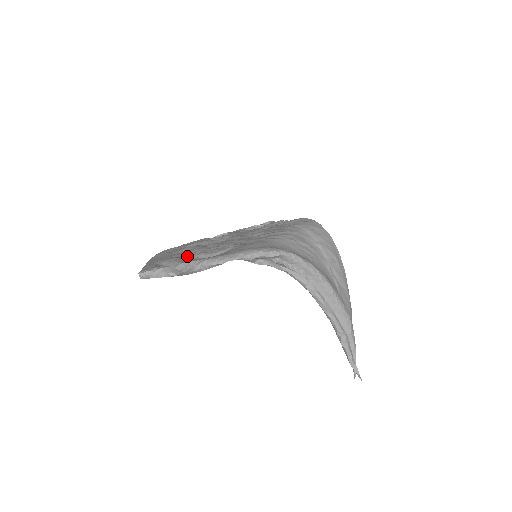
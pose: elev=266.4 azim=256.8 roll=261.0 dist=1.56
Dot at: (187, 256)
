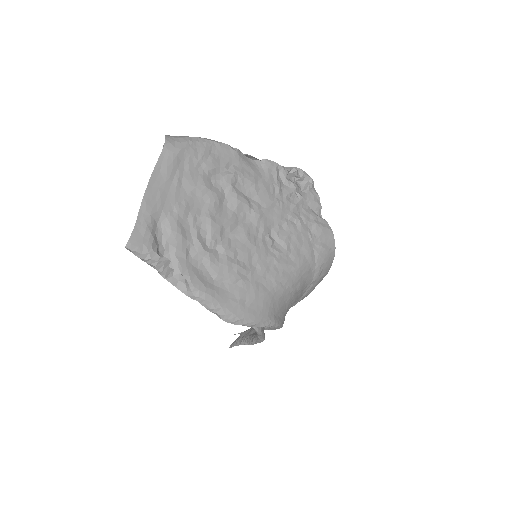
Dot at: (194, 242)
